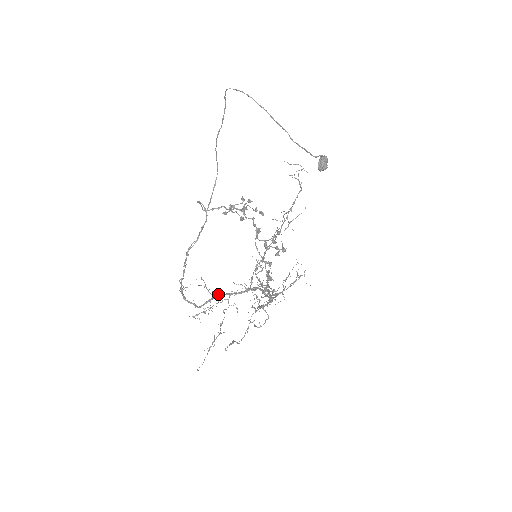
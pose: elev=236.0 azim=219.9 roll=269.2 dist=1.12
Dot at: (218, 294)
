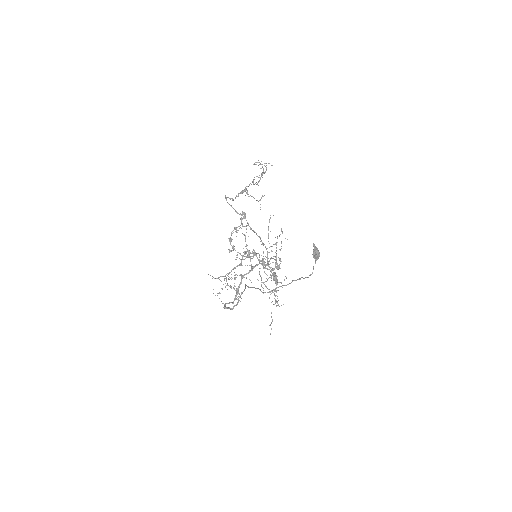
Dot at: occluded
